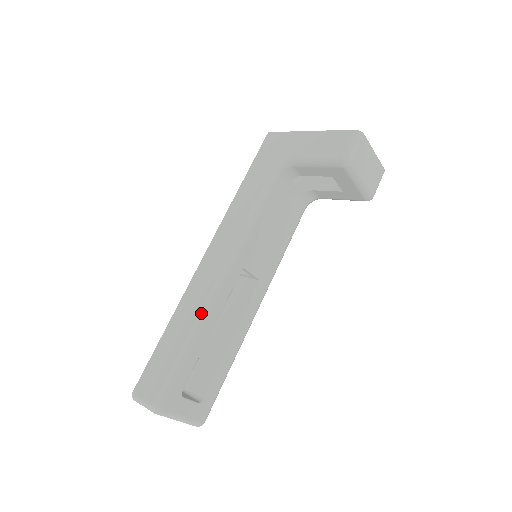
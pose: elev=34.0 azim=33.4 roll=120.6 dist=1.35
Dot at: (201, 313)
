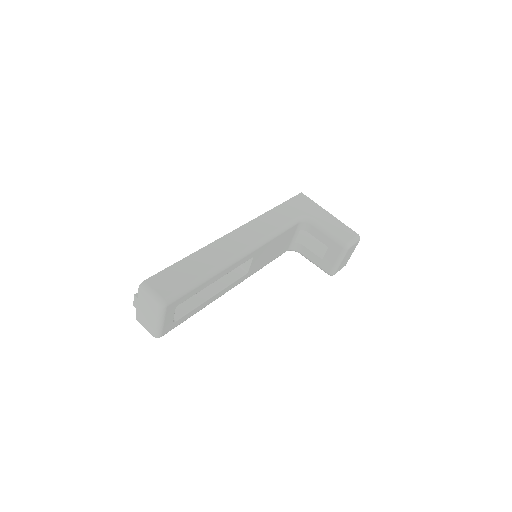
Dot at: (223, 264)
